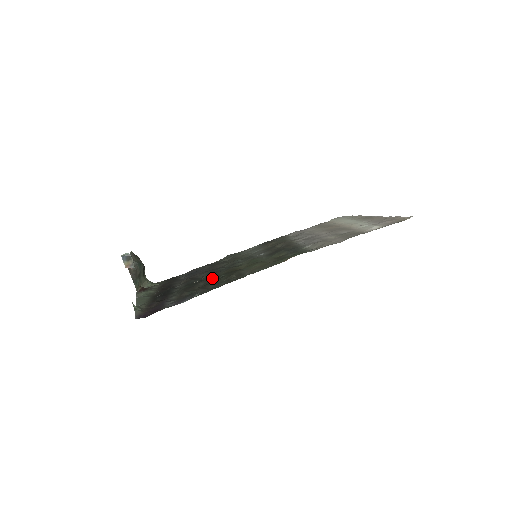
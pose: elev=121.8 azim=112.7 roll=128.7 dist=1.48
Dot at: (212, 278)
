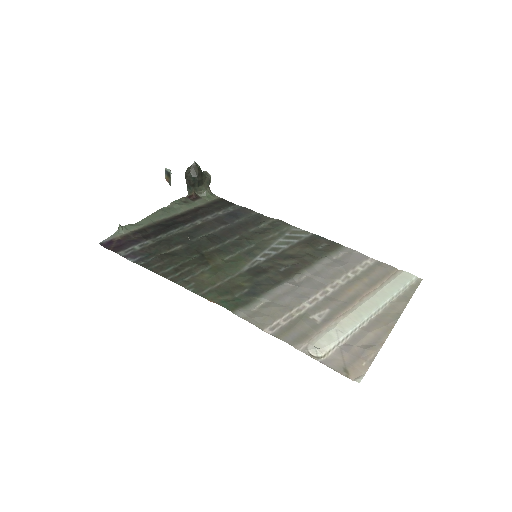
Dot at: (192, 249)
